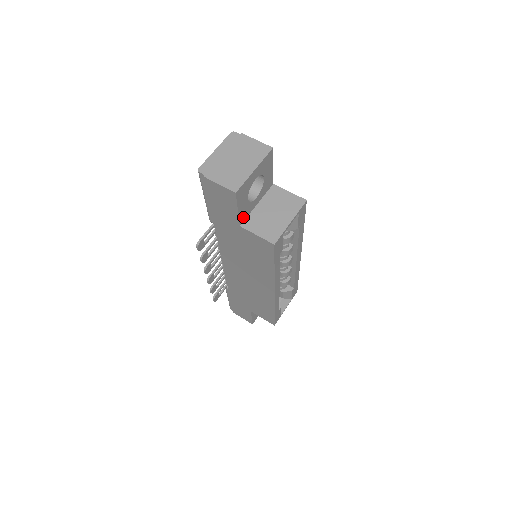
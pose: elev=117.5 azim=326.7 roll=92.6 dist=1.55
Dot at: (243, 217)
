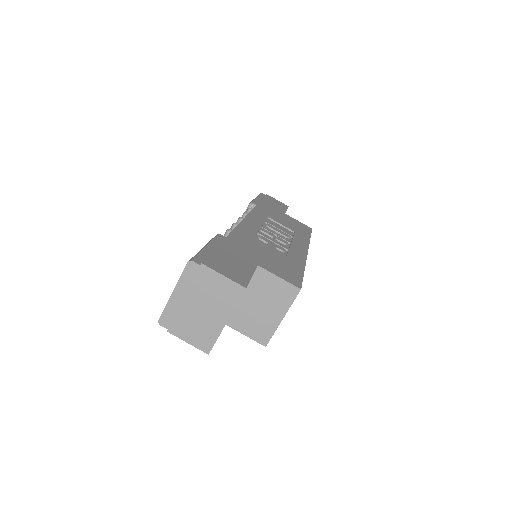
Dot at: occluded
